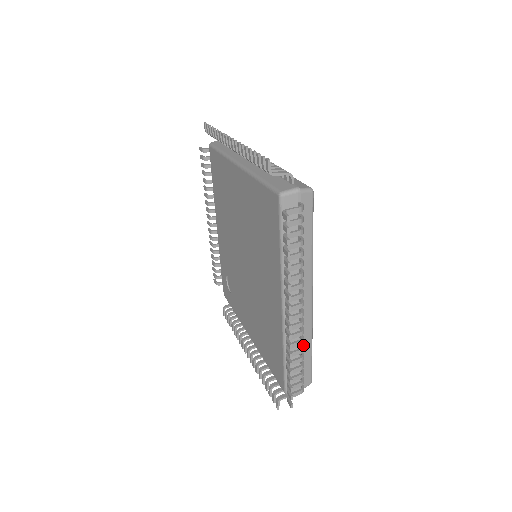
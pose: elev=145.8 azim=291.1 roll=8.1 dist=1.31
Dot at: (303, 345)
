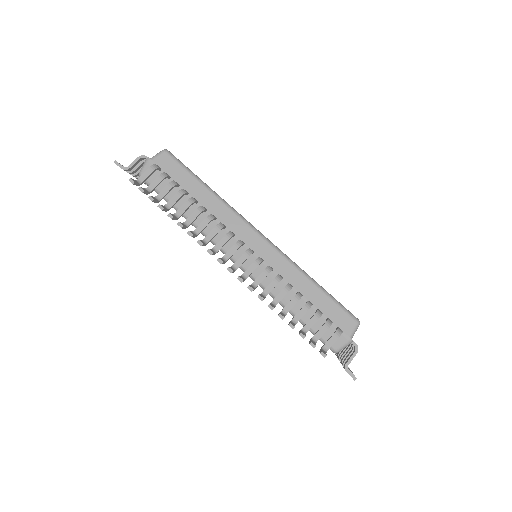
Dot at: occluded
